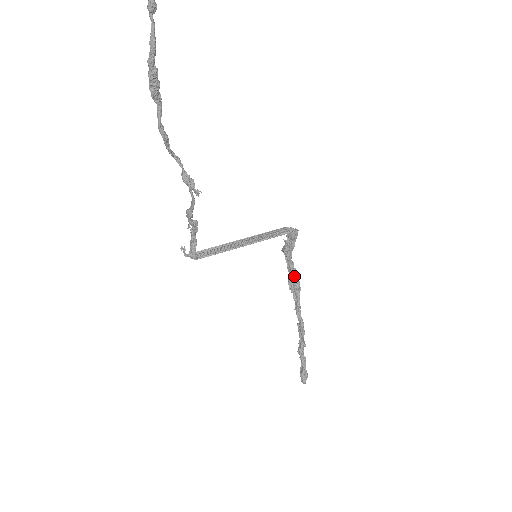
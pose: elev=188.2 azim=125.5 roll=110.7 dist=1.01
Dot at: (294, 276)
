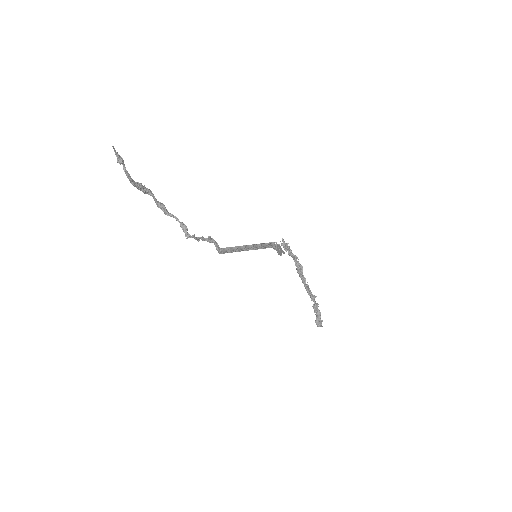
Dot at: (295, 265)
